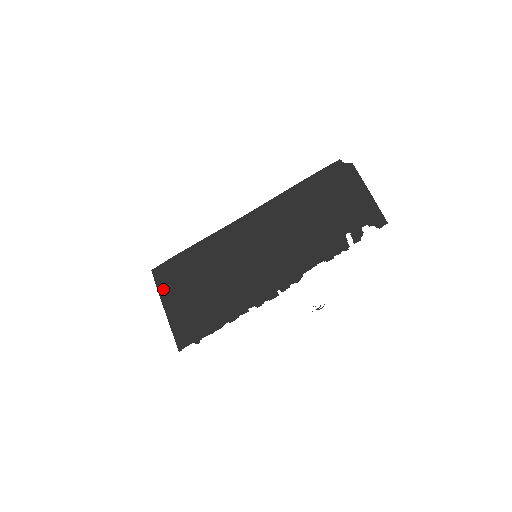
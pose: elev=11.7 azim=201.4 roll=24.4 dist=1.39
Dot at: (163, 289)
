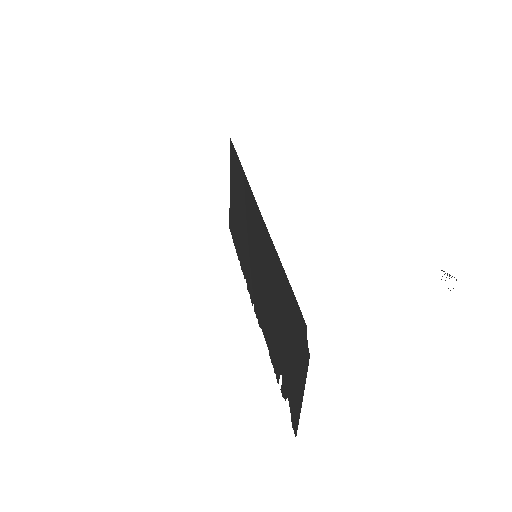
Dot at: (231, 169)
